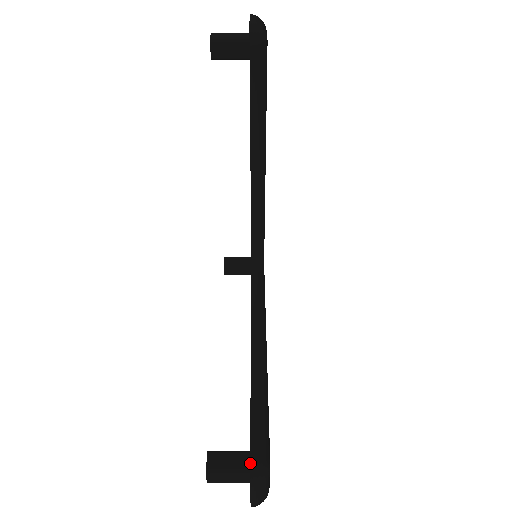
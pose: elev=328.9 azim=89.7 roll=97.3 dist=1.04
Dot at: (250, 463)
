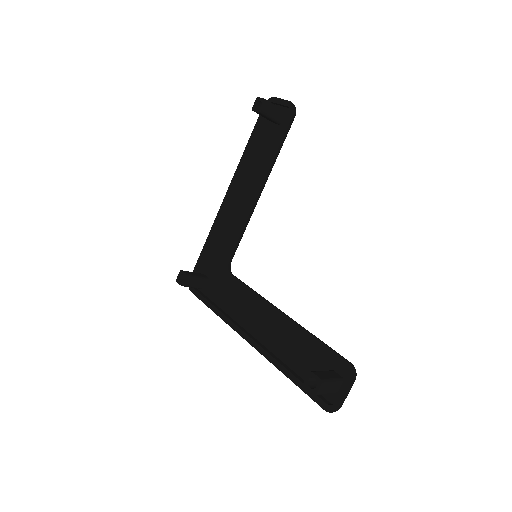
Dot at: (351, 364)
